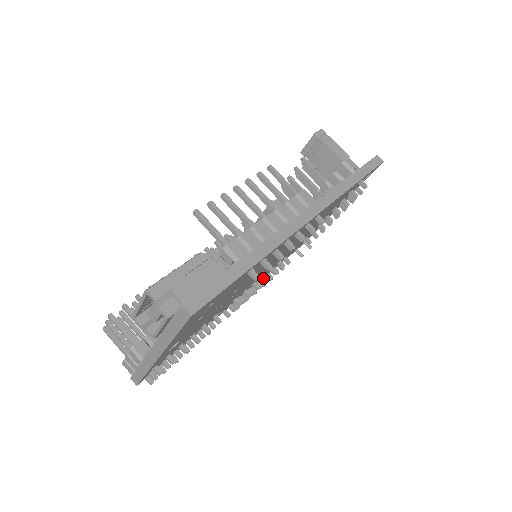
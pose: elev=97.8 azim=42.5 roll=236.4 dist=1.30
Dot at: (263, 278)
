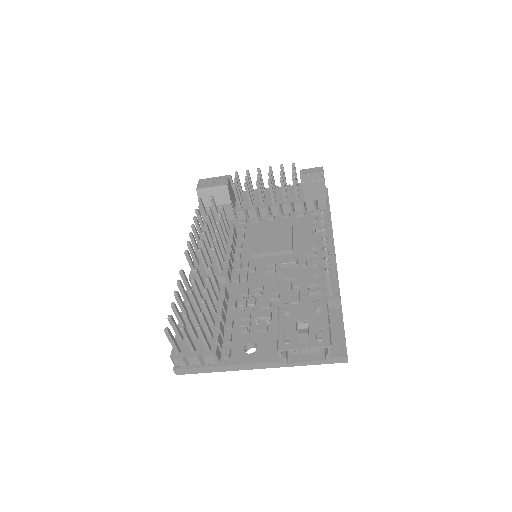
Dot at: occluded
